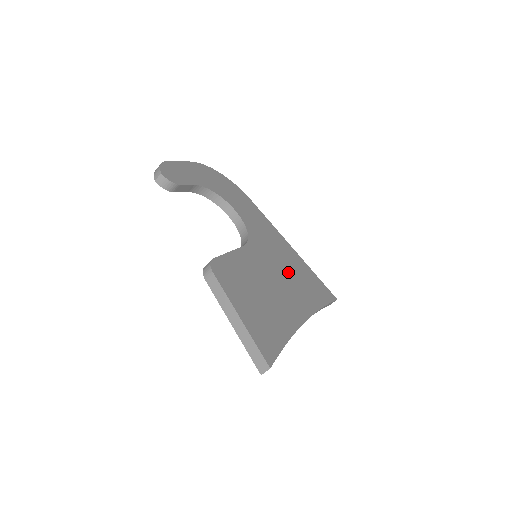
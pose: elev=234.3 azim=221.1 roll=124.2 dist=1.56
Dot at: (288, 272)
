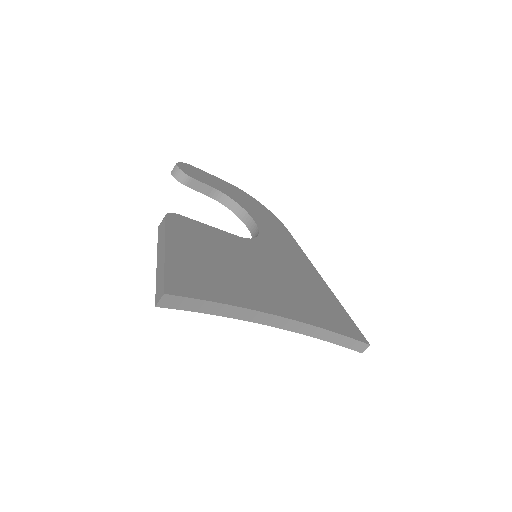
Dot at: (294, 283)
